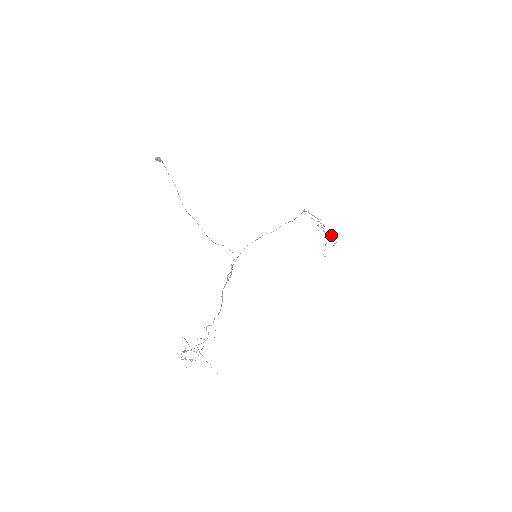
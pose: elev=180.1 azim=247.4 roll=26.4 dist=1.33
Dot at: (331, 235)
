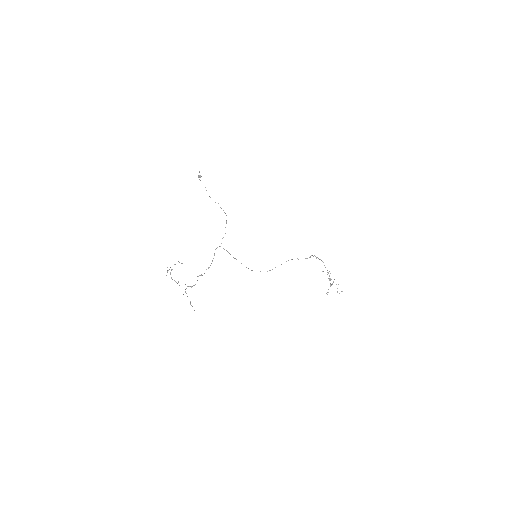
Dot at: occluded
